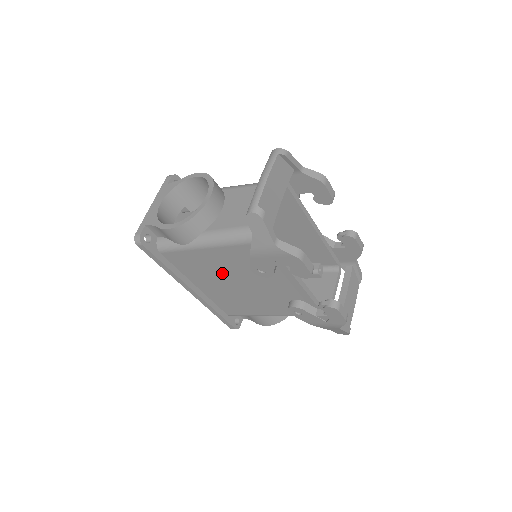
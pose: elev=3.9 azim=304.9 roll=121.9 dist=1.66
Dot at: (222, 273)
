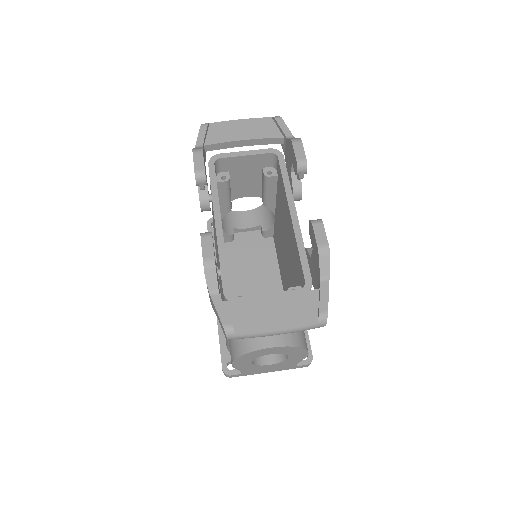
Dot at: occluded
